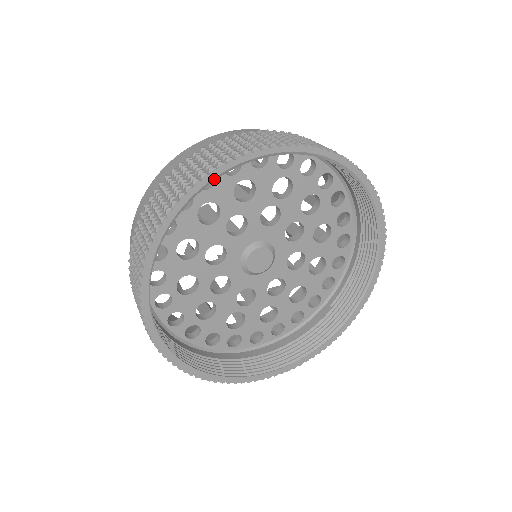
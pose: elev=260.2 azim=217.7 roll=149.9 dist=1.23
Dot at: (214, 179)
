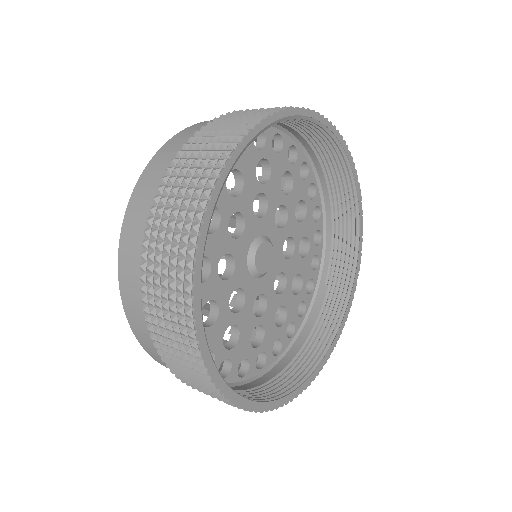
Dot at: (234, 164)
